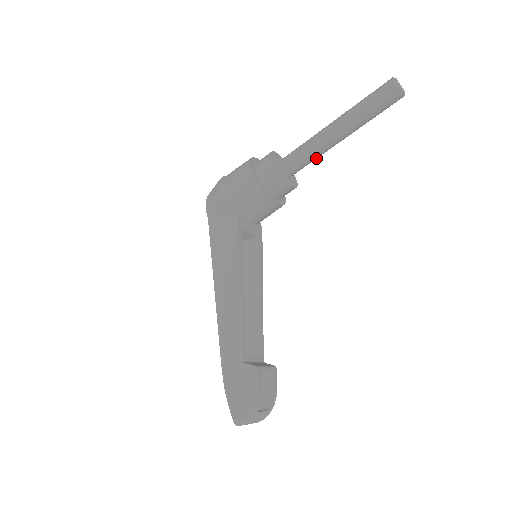
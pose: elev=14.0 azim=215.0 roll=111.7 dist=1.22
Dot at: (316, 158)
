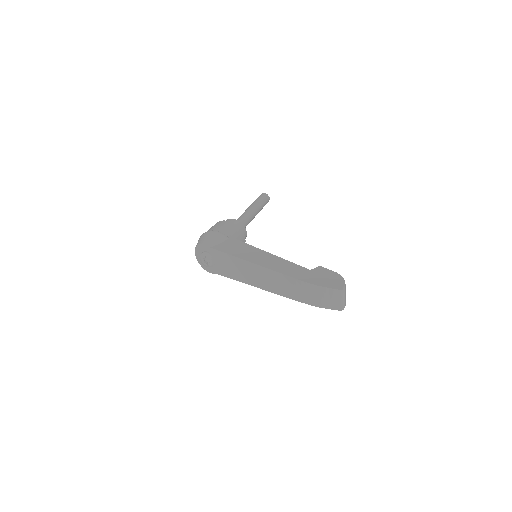
Dot at: occluded
